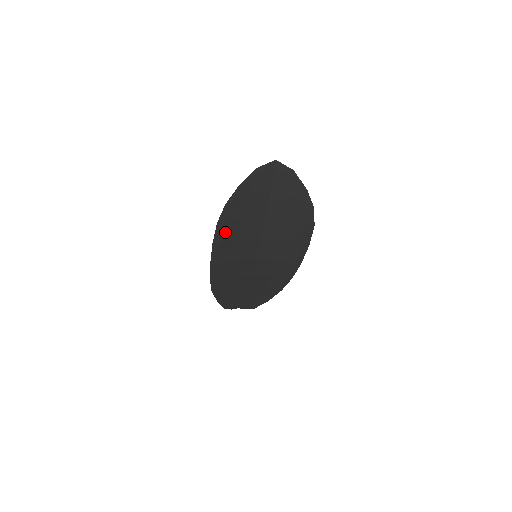
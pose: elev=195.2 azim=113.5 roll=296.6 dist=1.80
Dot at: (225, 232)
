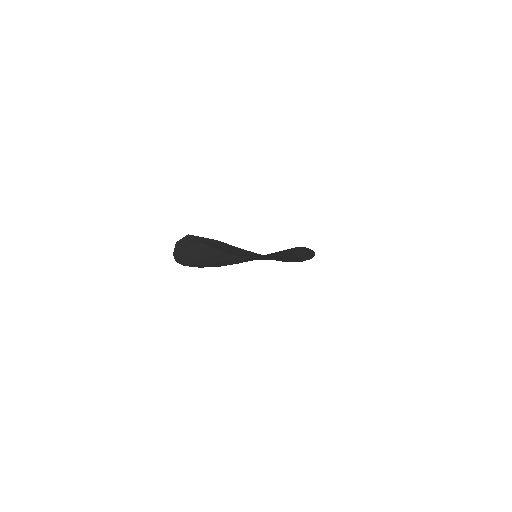
Dot at: (200, 264)
